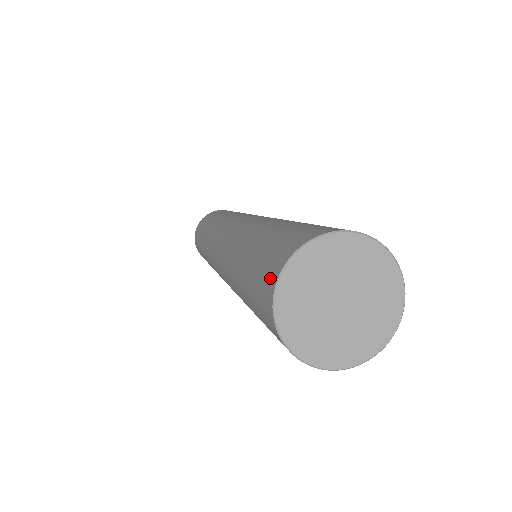
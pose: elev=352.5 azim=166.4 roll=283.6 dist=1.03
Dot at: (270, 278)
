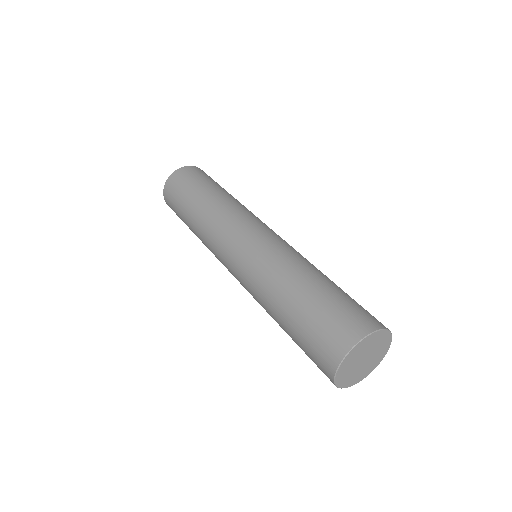
Dot at: (333, 353)
